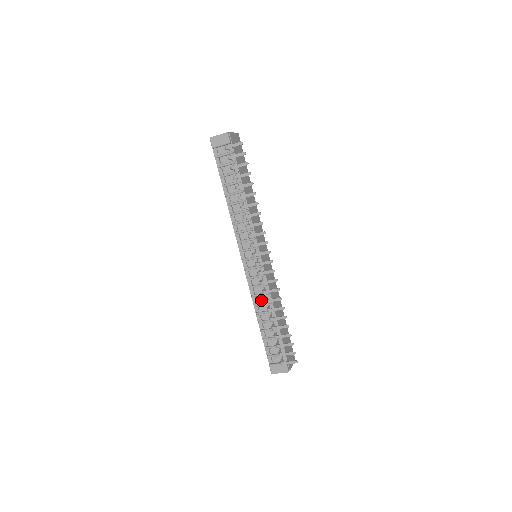
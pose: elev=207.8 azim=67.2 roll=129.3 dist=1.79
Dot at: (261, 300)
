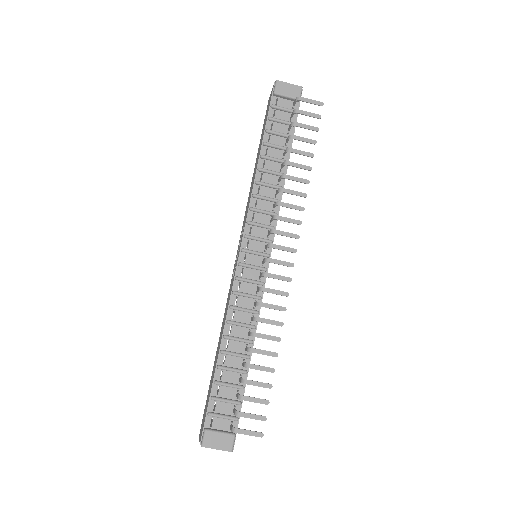
Dot at: (241, 318)
